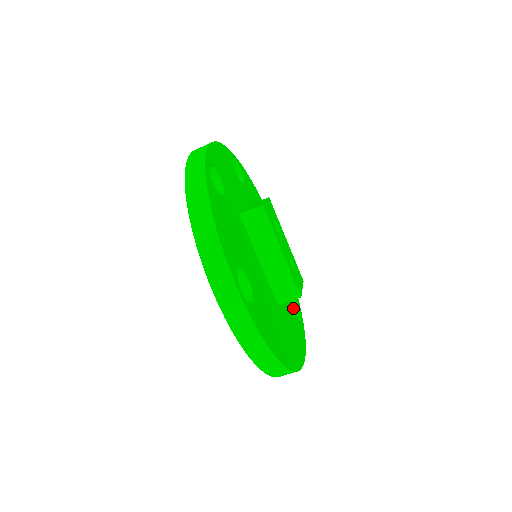
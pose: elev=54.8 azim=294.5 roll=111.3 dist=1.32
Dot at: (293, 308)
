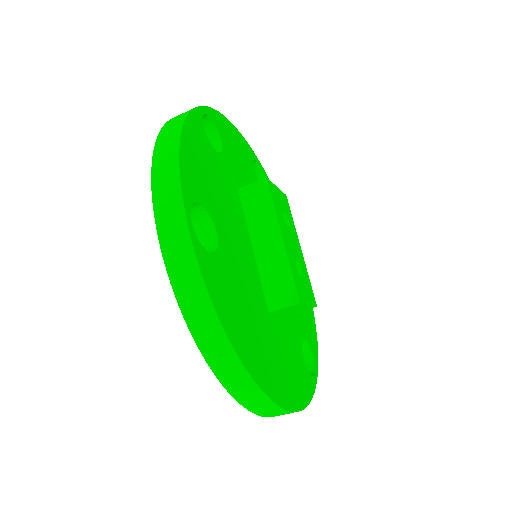
Dot at: (301, 349)
